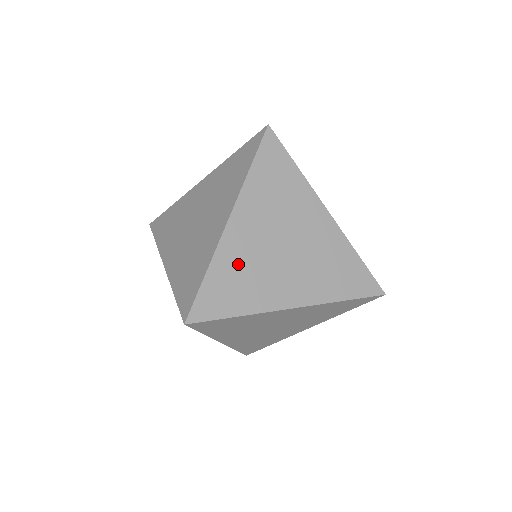
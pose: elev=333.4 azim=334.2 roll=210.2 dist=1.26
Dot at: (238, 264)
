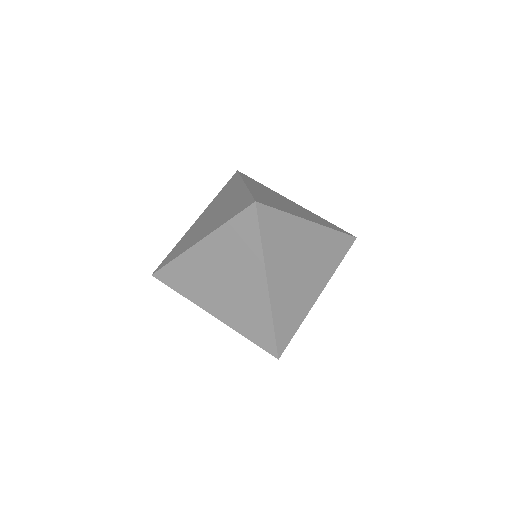
Dot at: (285, 304)
